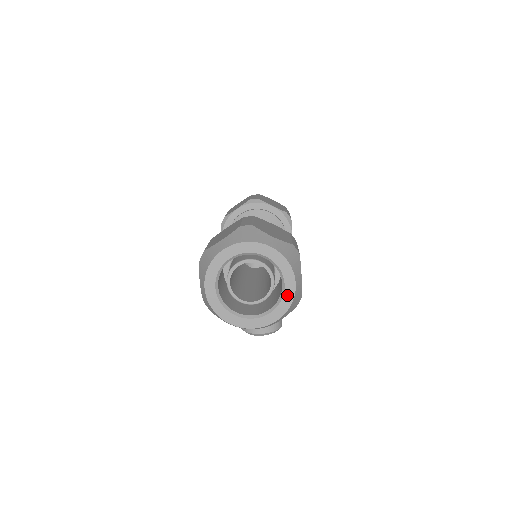
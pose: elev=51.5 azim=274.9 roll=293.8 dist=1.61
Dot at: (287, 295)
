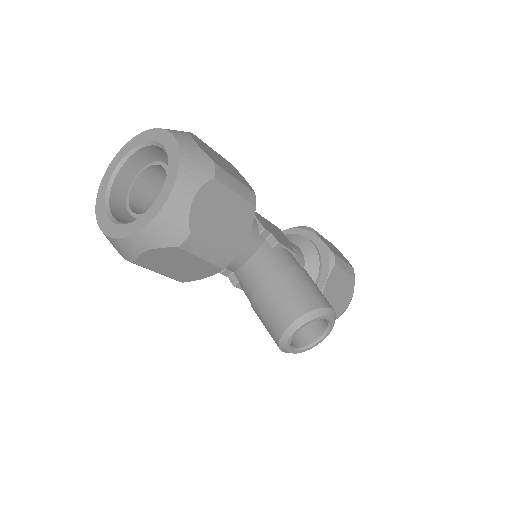
Dot at: (171, 154)
